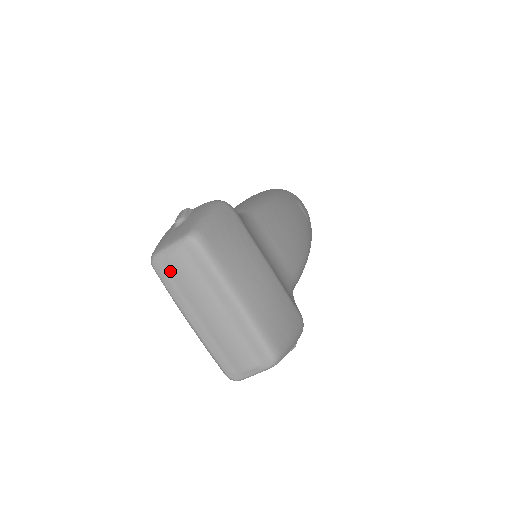
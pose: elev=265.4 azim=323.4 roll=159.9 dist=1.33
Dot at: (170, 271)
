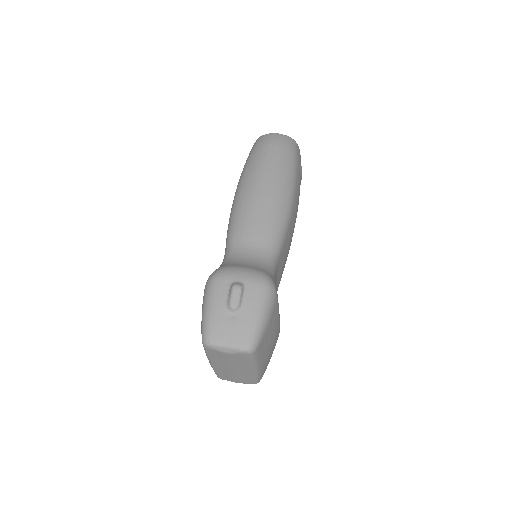
Dot at: (218, 354)
